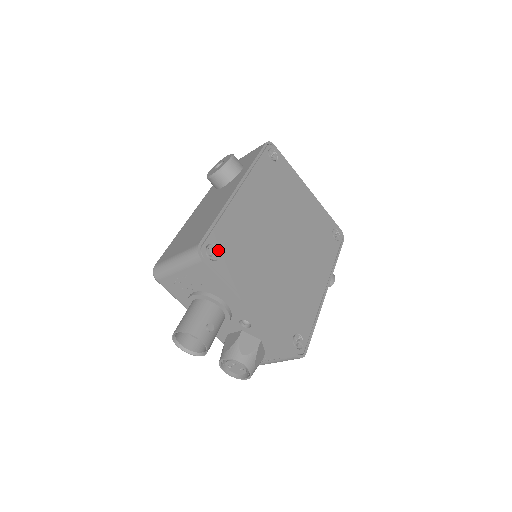
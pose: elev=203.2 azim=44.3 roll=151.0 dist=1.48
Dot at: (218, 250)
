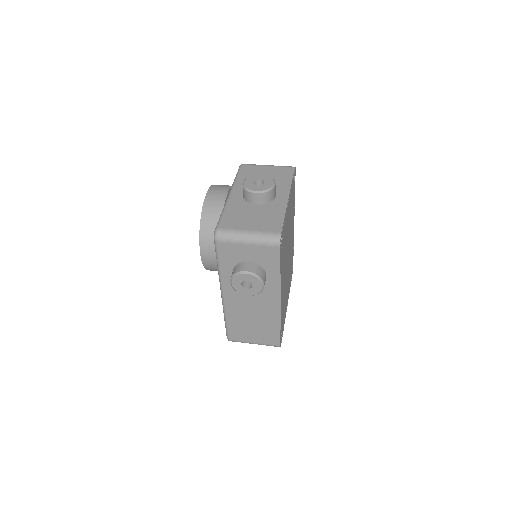
Dot at: occluded
